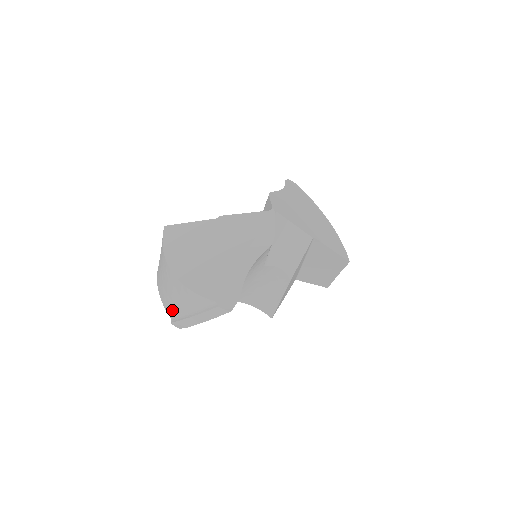
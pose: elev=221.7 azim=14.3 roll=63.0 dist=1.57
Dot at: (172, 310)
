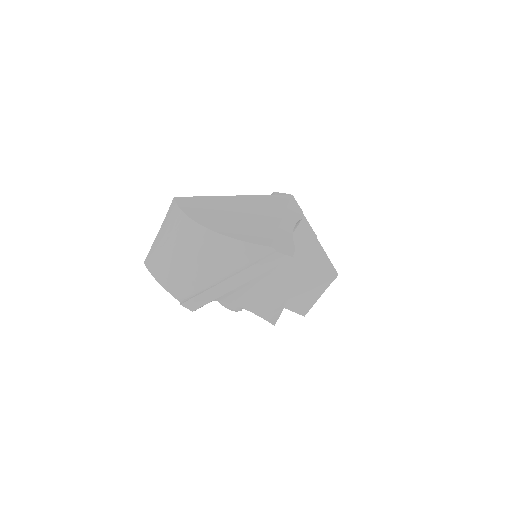
Dot at: (186, 286)
